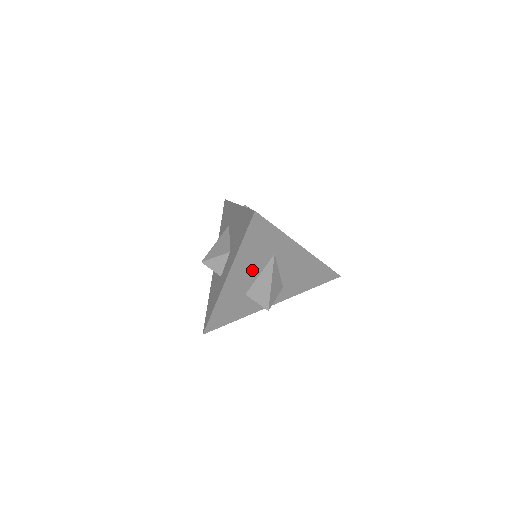
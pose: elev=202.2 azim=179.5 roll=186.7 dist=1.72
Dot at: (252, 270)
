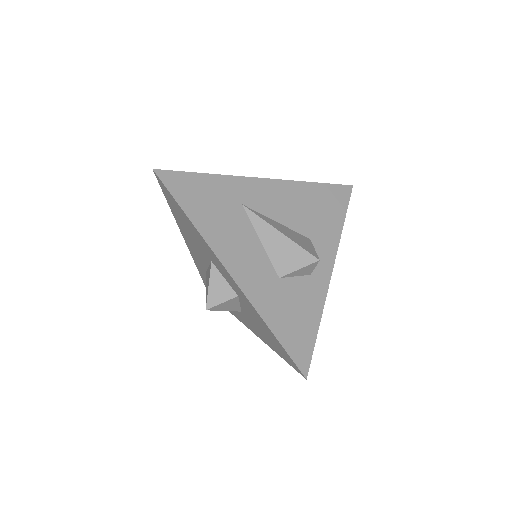
Dot at: (244, 241)
